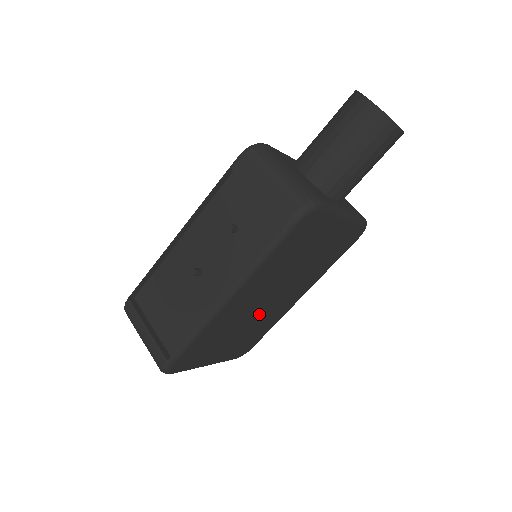
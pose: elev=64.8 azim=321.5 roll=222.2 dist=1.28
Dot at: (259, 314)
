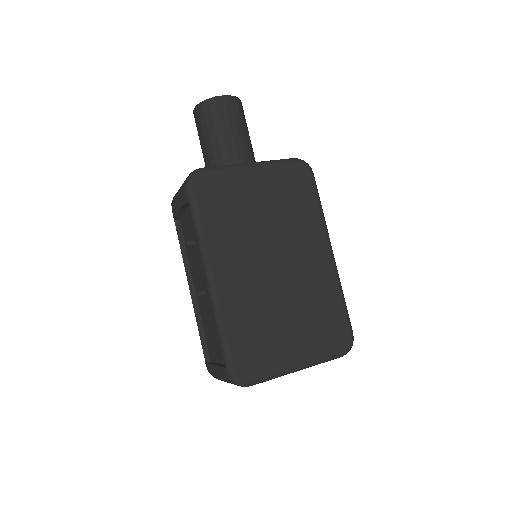
Dot at: (287, 287)
